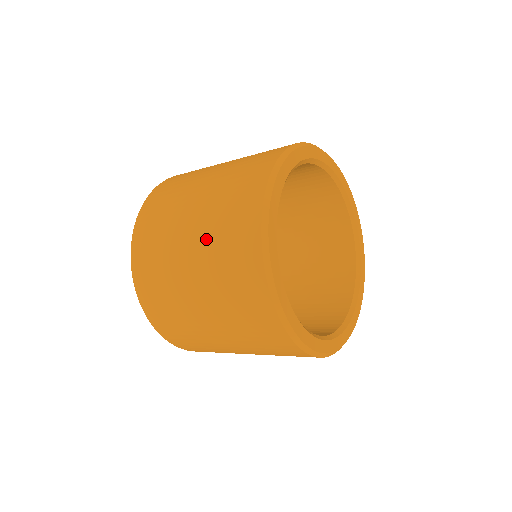
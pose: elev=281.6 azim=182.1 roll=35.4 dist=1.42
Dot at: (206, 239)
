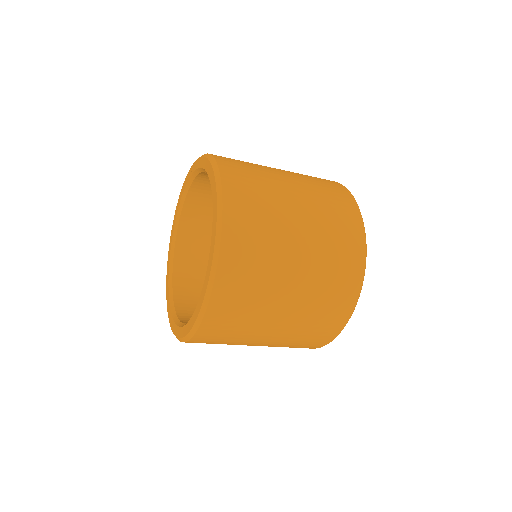
Dot at: (318, 238)
